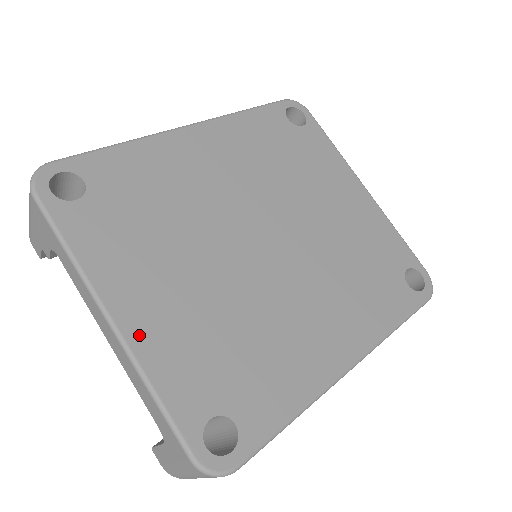
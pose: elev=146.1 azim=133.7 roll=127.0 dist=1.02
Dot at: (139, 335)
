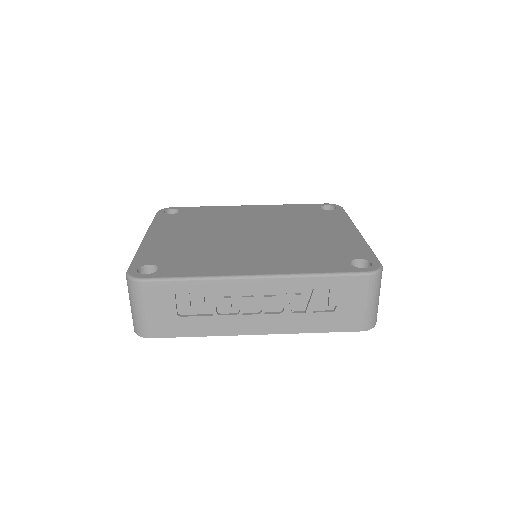
Dot at: (150, 241)
